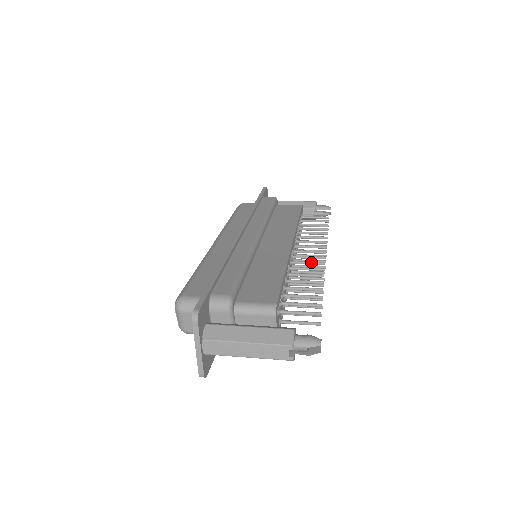
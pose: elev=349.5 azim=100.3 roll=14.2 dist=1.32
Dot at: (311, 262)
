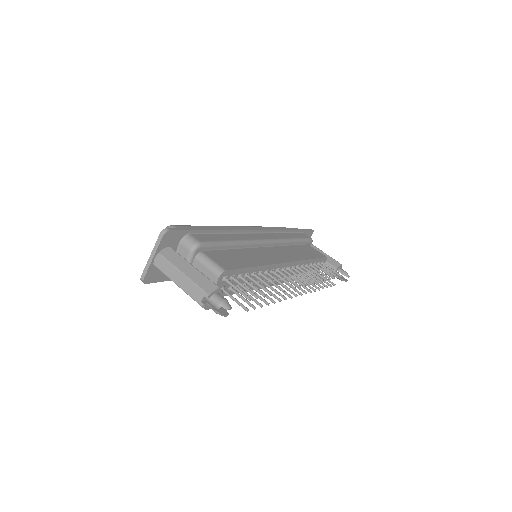
Dot at: (286, 281)
